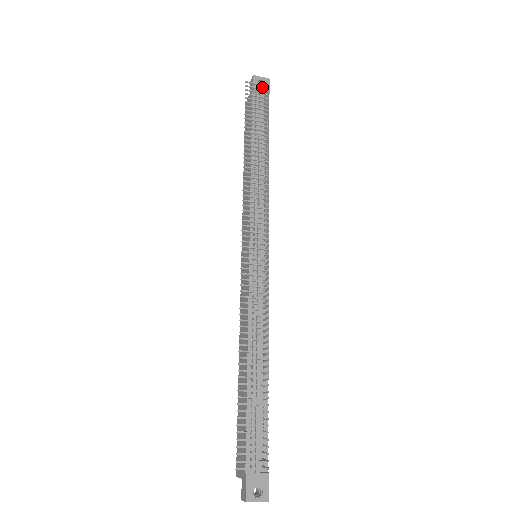
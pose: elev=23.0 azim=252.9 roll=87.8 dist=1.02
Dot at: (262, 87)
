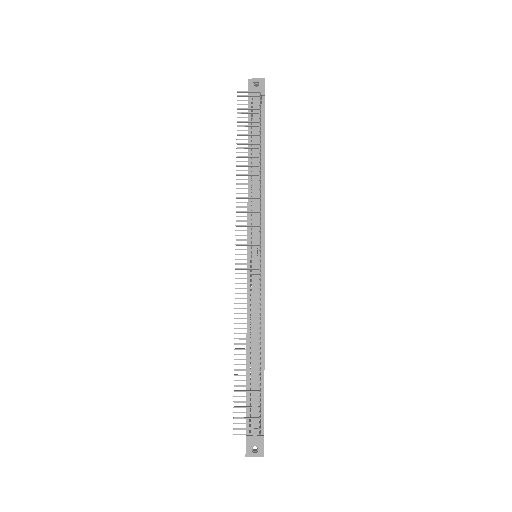
Dot at: (257, 90)
